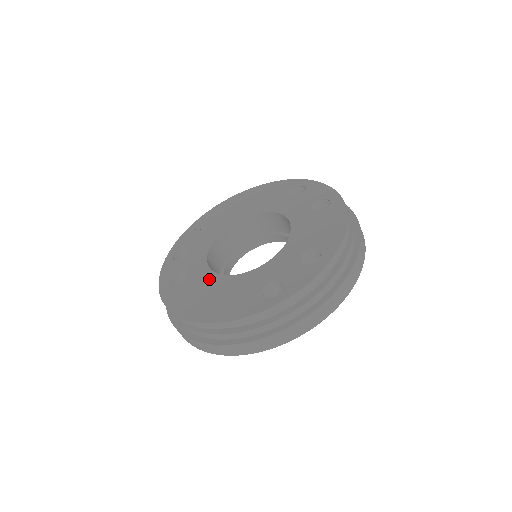
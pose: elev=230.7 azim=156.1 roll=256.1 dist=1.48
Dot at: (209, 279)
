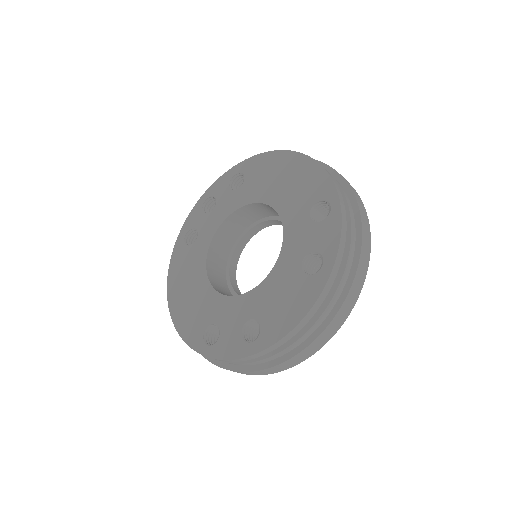
Dot at: (199, 266)
